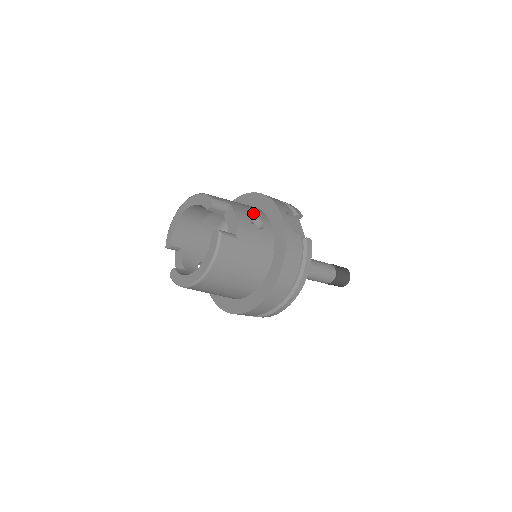
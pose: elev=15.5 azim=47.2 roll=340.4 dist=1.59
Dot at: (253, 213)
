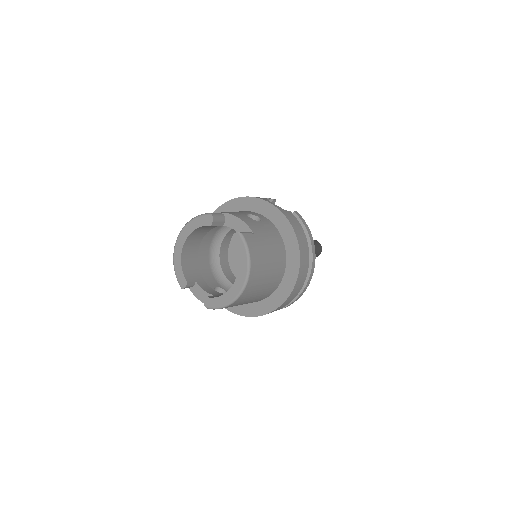
Dot at: (244, 213)
